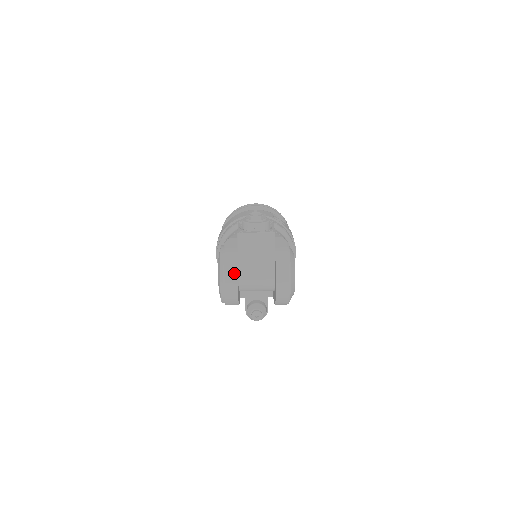
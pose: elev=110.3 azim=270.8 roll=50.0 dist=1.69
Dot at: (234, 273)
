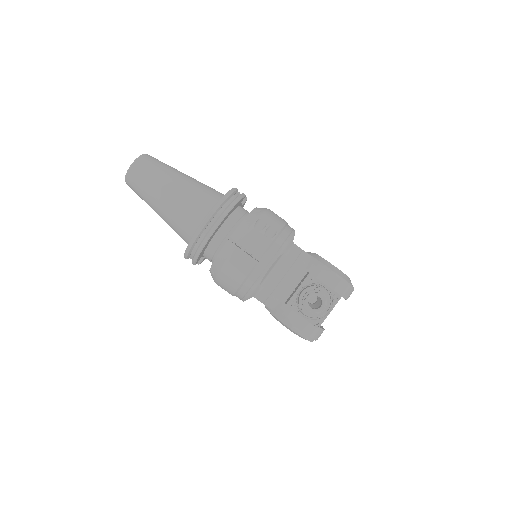
Dot at: (322, 332)
